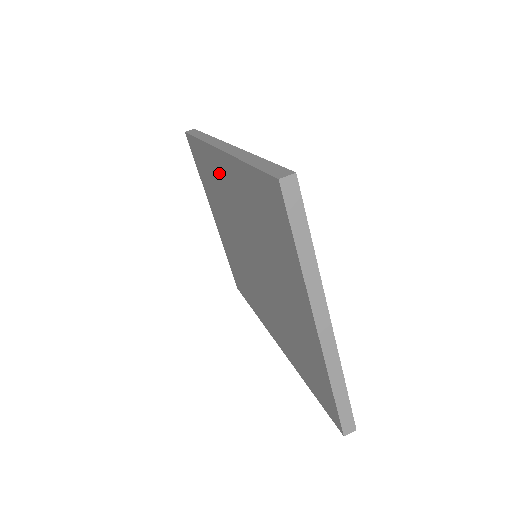
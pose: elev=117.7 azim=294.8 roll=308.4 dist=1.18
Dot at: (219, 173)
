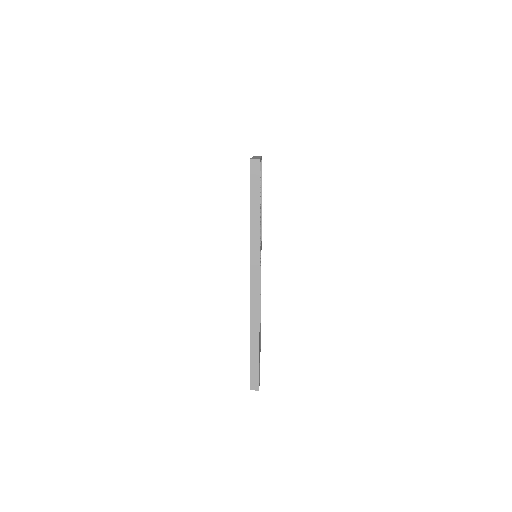
Dot at: occluded
